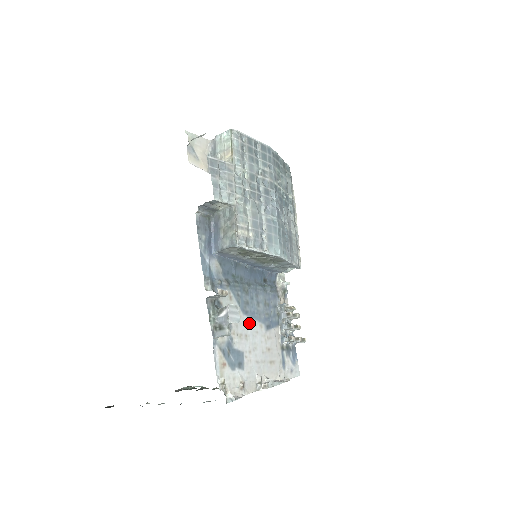
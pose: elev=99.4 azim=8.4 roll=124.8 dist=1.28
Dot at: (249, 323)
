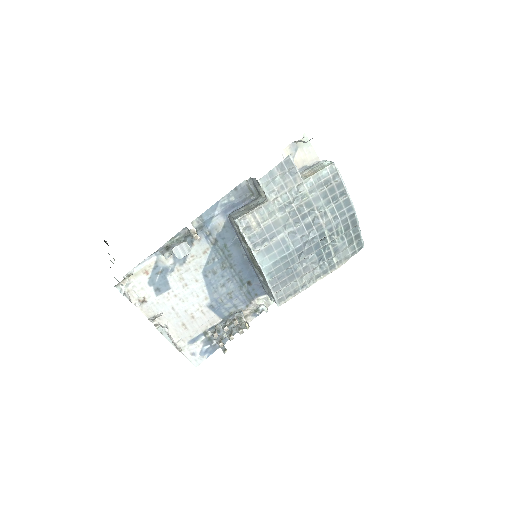
Dot at: (199, 283)
